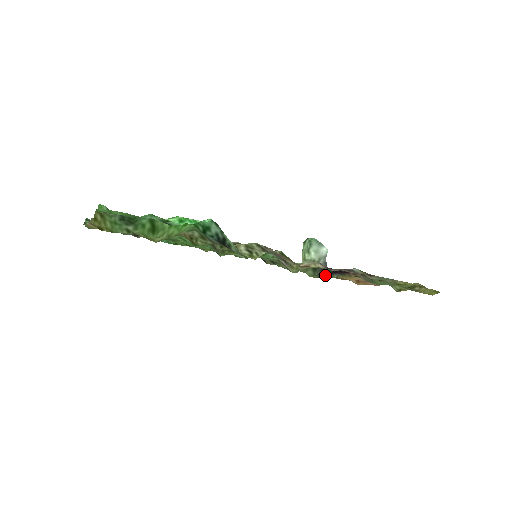
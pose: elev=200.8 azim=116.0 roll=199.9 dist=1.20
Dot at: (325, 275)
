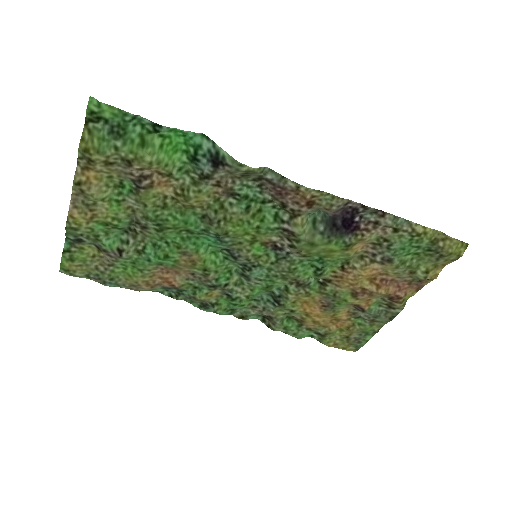
Dot at: (335, 235)
